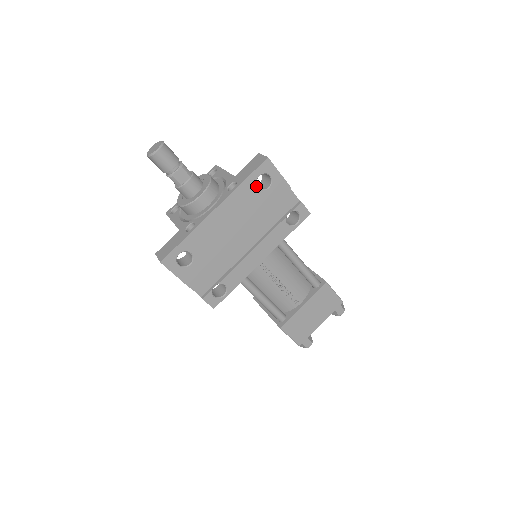
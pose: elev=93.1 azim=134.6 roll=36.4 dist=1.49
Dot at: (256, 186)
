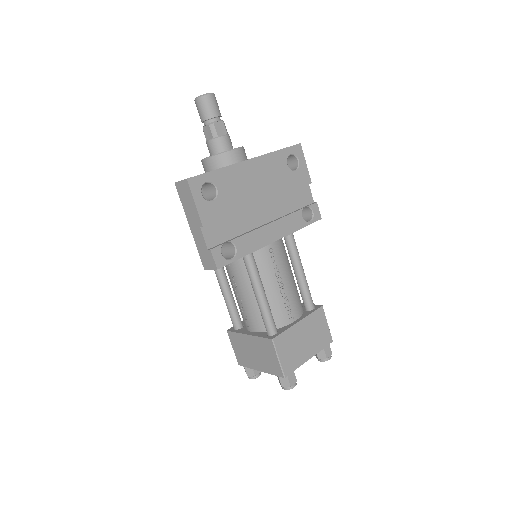
Dot at: (286, 162)
